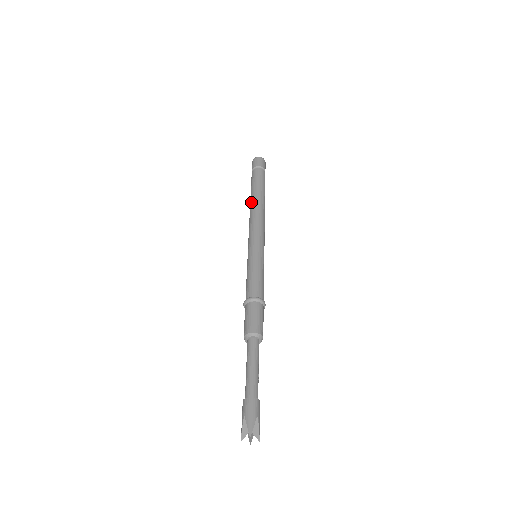
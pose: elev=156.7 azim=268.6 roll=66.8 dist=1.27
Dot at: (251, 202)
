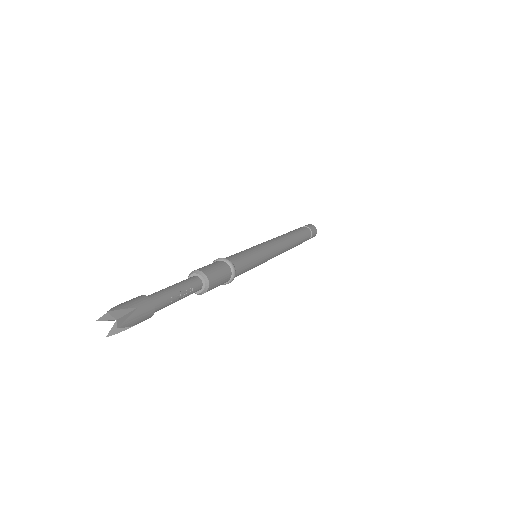
Dot at: occluded
